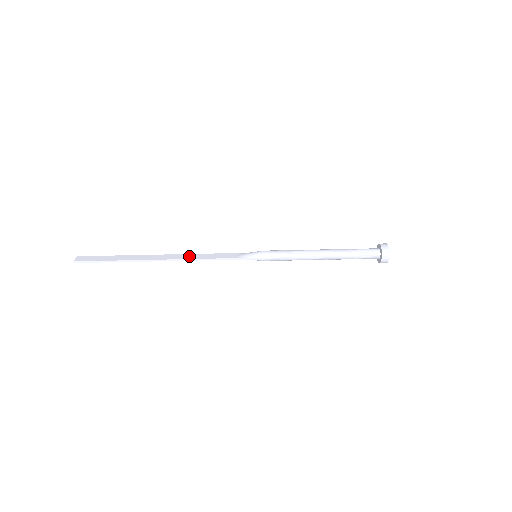
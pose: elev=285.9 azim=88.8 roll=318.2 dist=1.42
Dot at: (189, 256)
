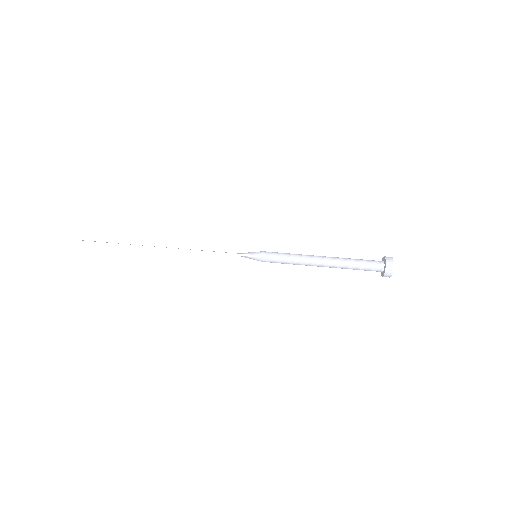
Dot at: (189, 249)
